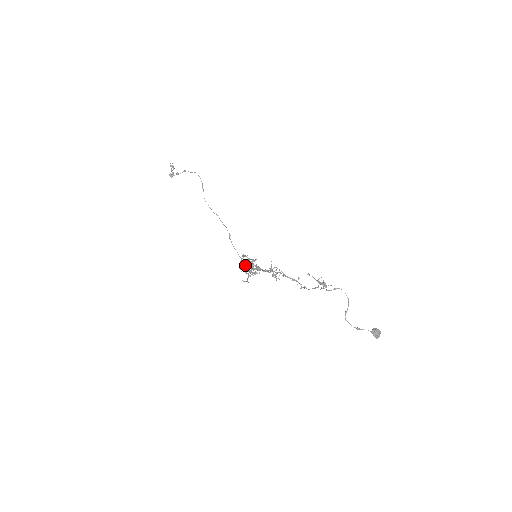
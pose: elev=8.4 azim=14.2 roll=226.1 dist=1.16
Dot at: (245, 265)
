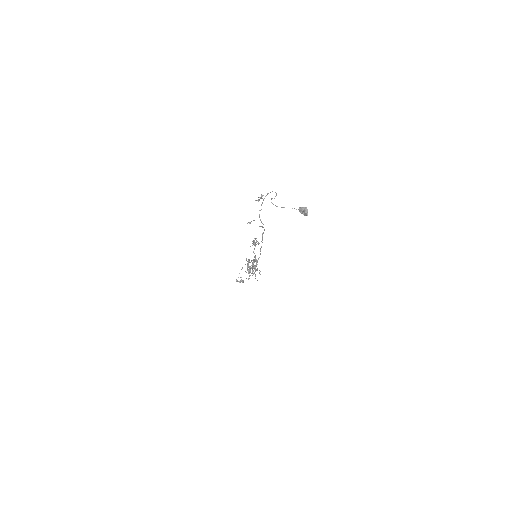
Dot at: (247, 265)
